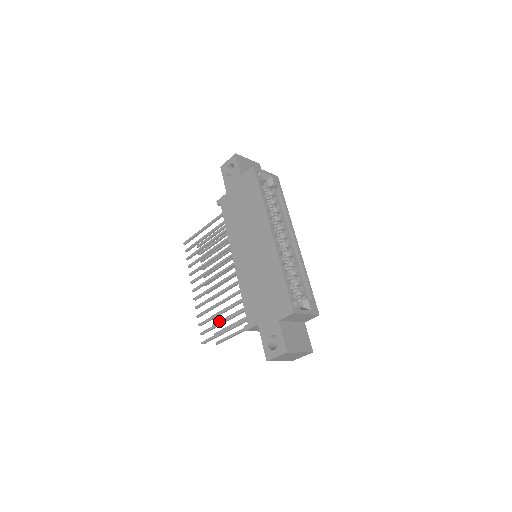
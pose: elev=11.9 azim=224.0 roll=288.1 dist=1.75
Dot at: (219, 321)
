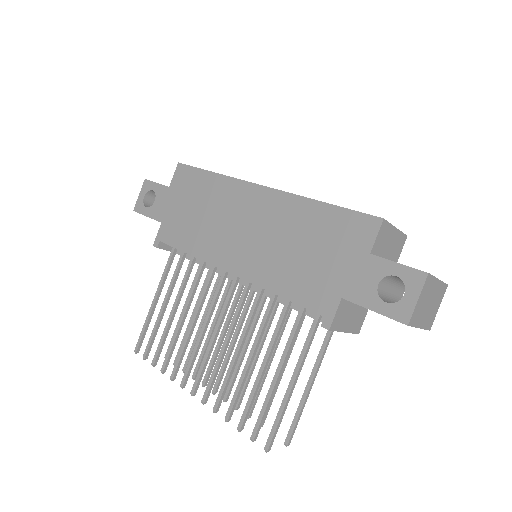
Dot at: occluded
